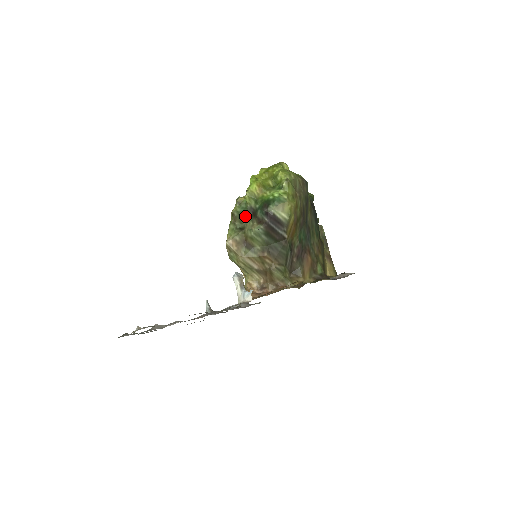
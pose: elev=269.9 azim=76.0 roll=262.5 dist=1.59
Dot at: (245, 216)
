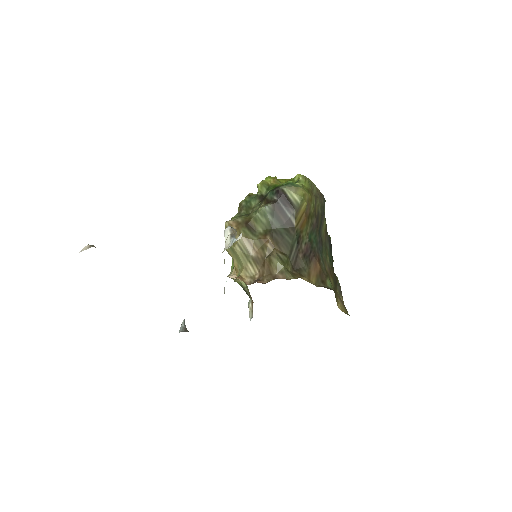
Dot at: (253, 204)
